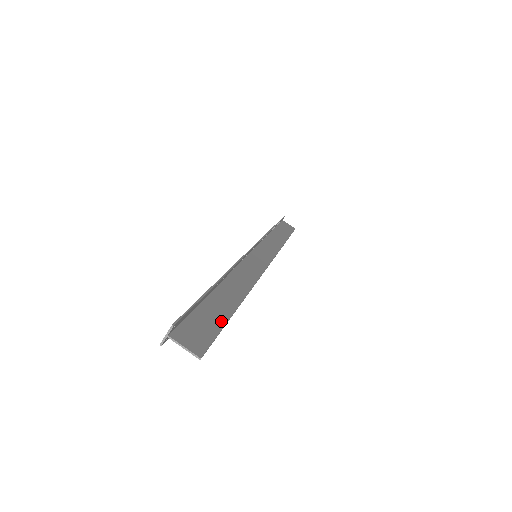
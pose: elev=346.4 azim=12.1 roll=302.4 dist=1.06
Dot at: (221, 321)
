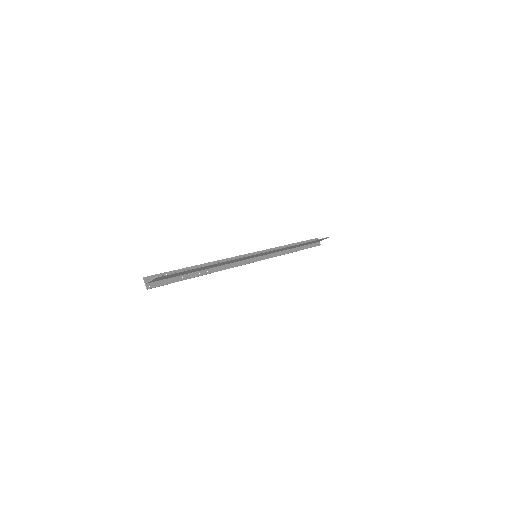
Dot at: (185, 271)
